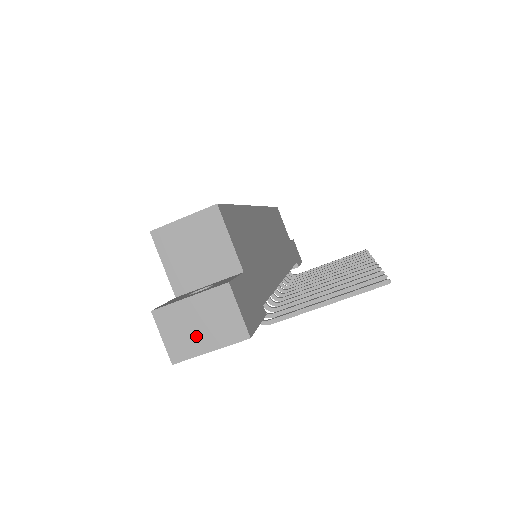
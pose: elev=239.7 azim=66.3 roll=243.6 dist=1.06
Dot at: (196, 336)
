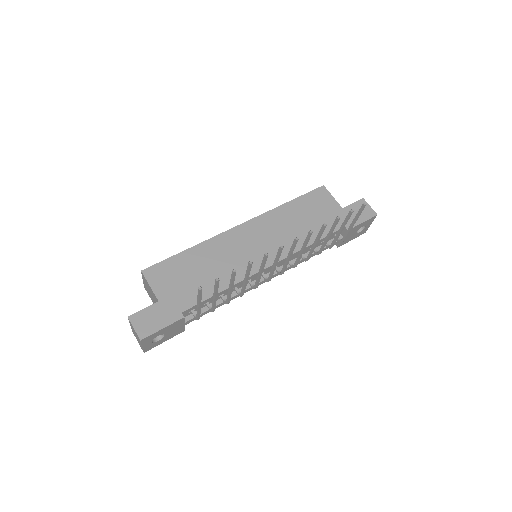
Dot at: (138, 340)
